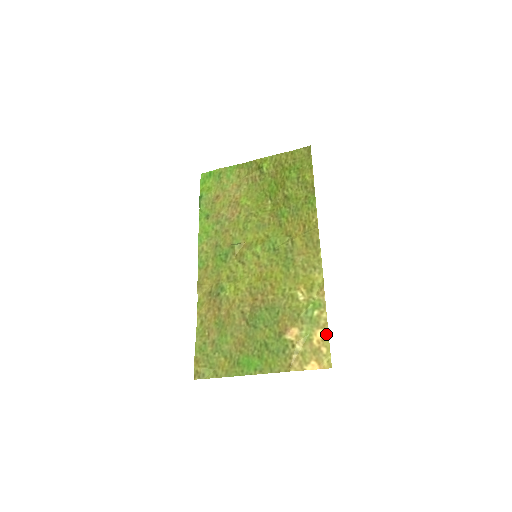
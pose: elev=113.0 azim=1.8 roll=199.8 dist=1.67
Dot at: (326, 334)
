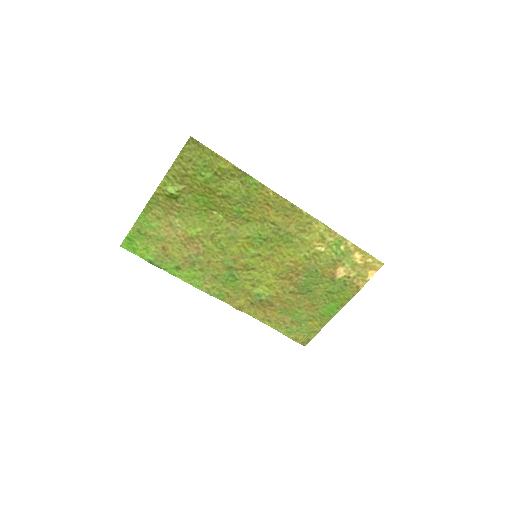
Dot at: (362, 252)
